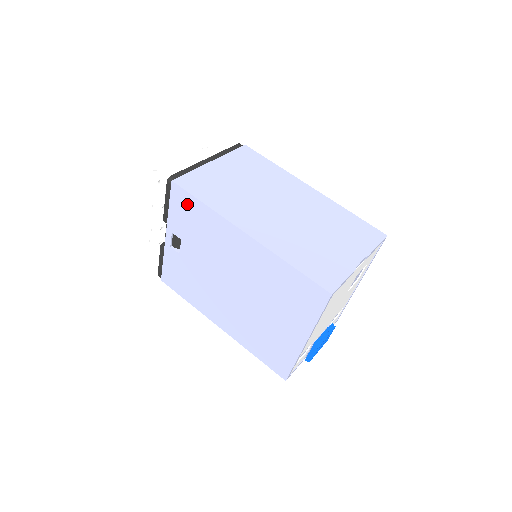
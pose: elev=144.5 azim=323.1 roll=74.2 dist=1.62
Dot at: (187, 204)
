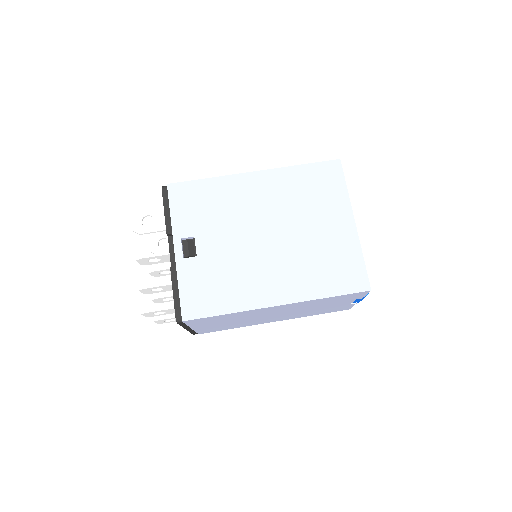
Dot at: (190, 193)
